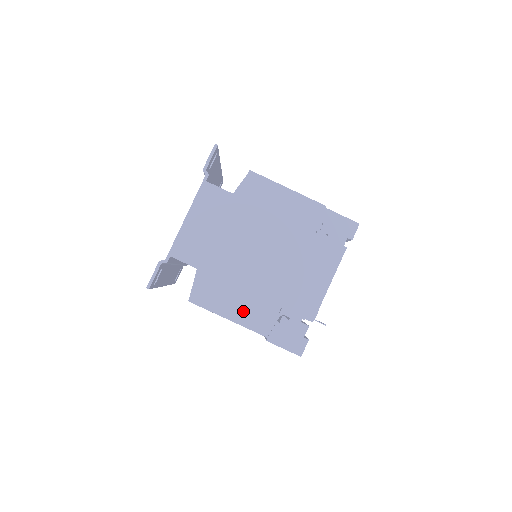
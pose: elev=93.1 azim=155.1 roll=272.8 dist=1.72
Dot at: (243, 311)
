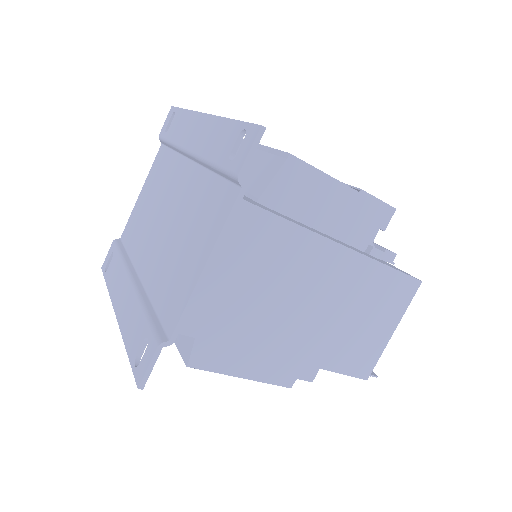
Dot at: (264, 364)
